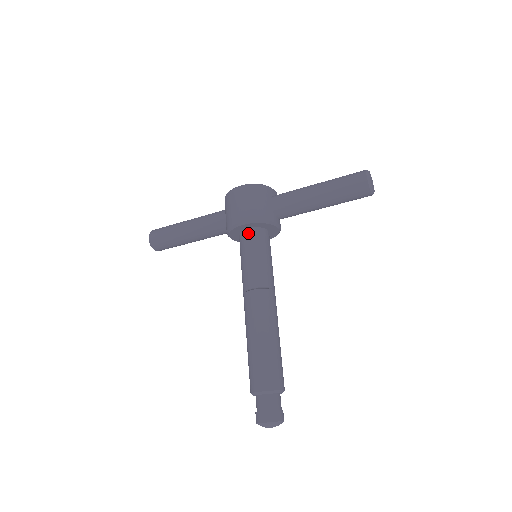
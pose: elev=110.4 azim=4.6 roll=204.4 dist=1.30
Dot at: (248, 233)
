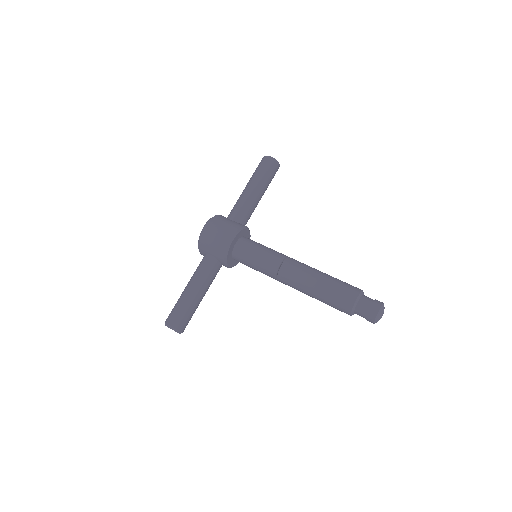
Dot at: (239, 245)
